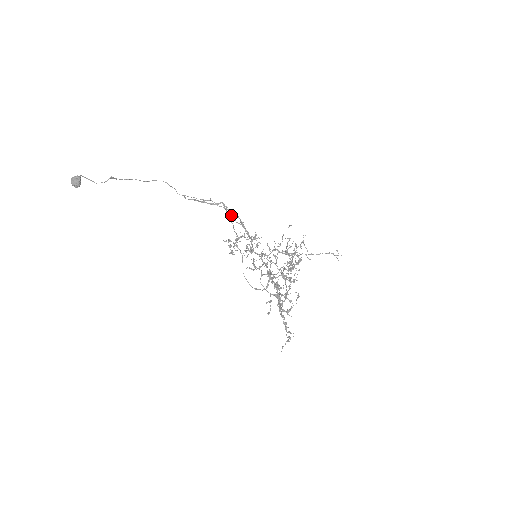
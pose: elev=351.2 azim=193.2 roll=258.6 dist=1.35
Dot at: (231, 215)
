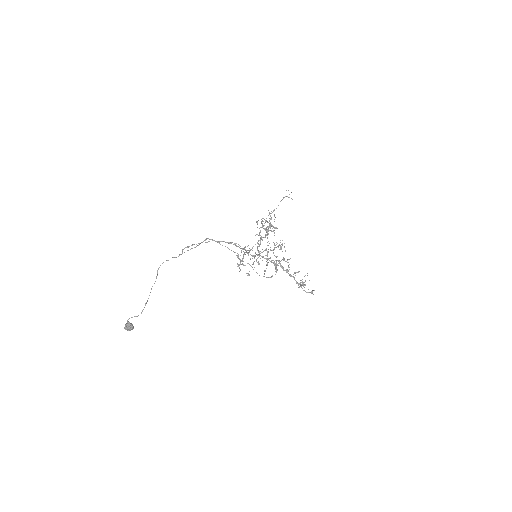
Dot at: occluded
